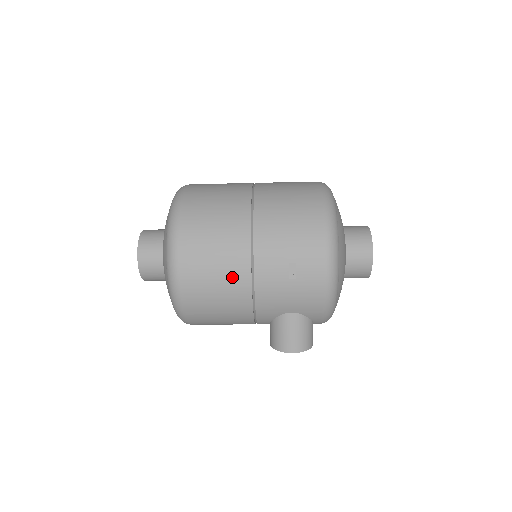
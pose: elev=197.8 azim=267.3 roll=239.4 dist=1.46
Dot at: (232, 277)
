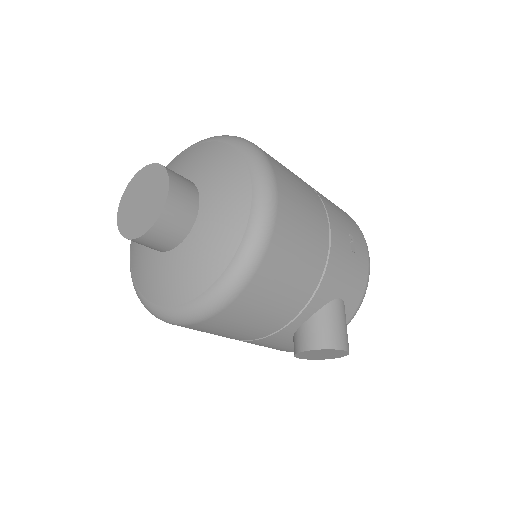
Dot at: (317, 226)
